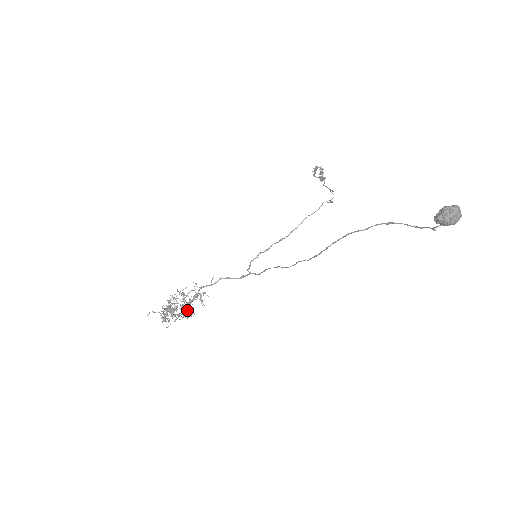
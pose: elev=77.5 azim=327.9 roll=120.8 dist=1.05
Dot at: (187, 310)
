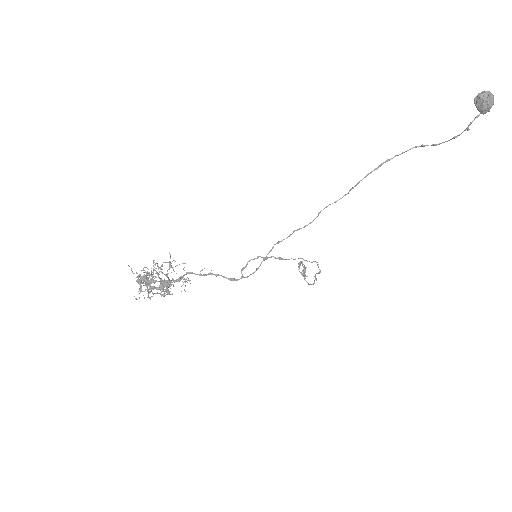
Dot at: (168, 282)
